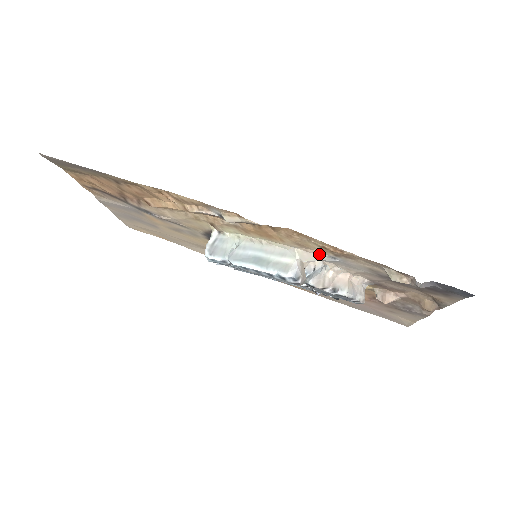
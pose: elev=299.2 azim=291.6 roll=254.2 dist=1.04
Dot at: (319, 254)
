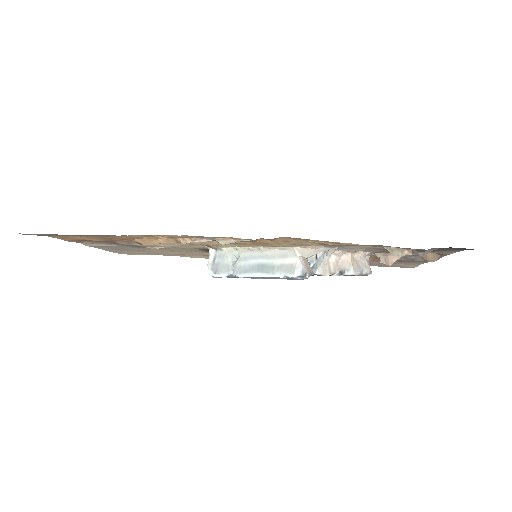
Dot at: (318, 248)
